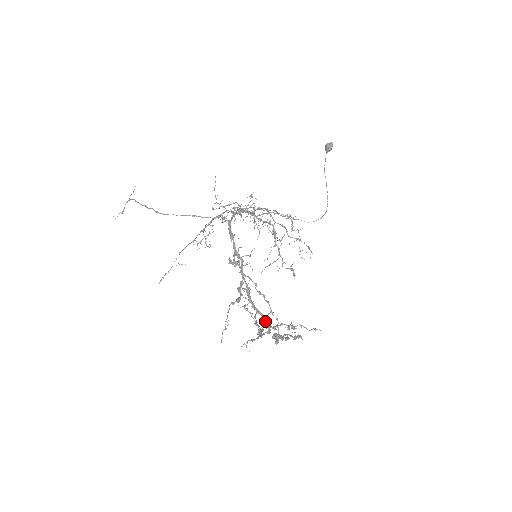
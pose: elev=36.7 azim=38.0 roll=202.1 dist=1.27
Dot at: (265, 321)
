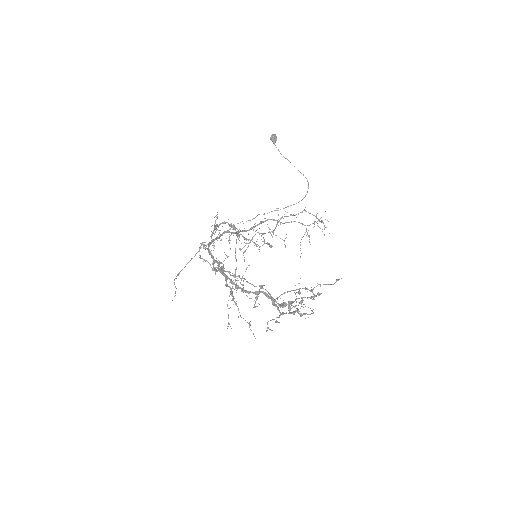
Dot at: (257, 296)
